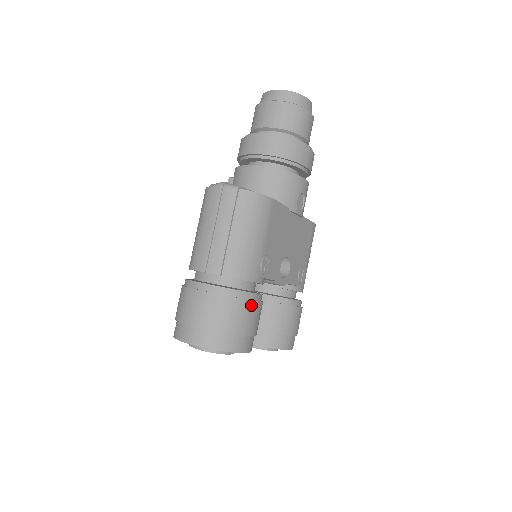
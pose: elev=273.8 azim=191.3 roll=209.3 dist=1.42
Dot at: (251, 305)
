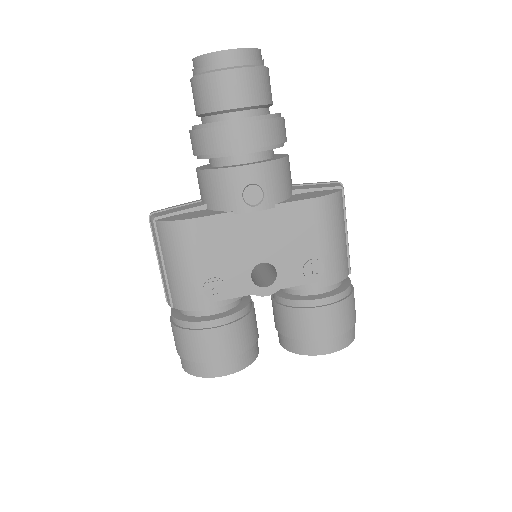
Dot at: (205, 334)
